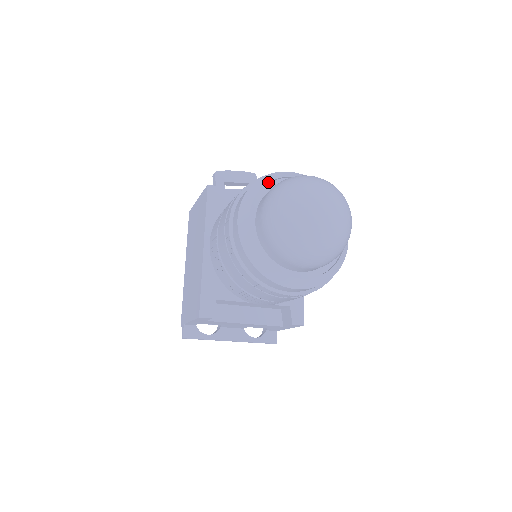
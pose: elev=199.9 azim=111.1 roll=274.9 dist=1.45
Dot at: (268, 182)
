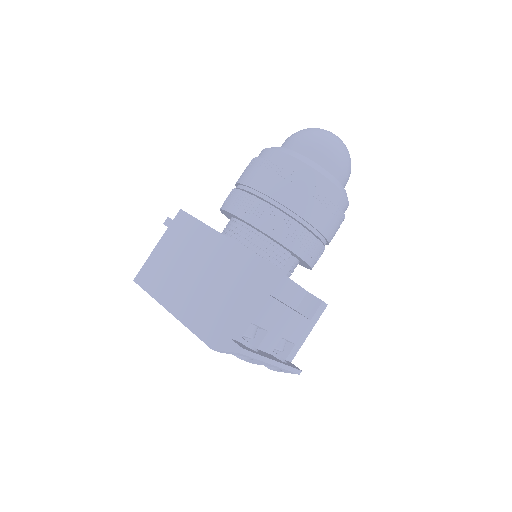
Dot at: occluded
